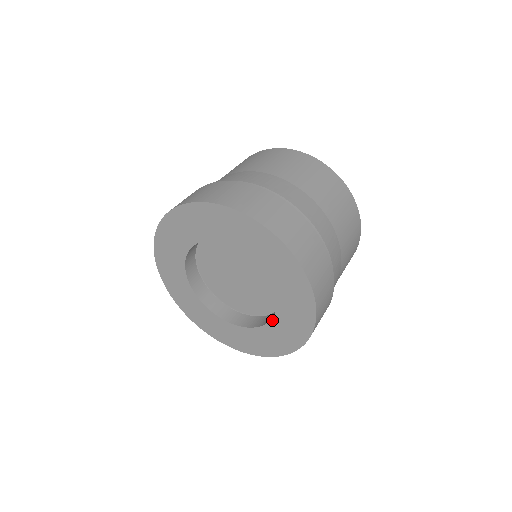
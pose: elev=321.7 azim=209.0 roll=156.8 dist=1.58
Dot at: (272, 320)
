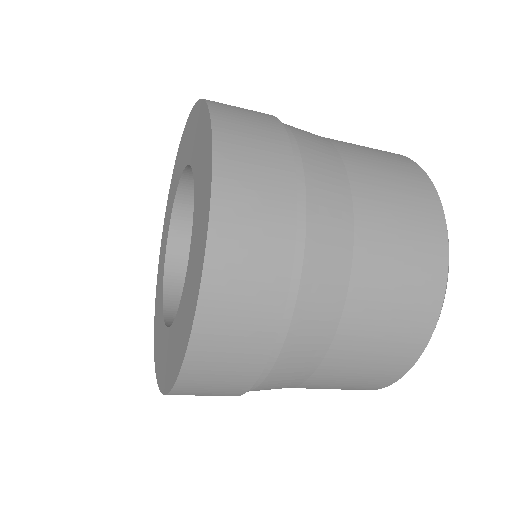
Dot at: (175, 319)
